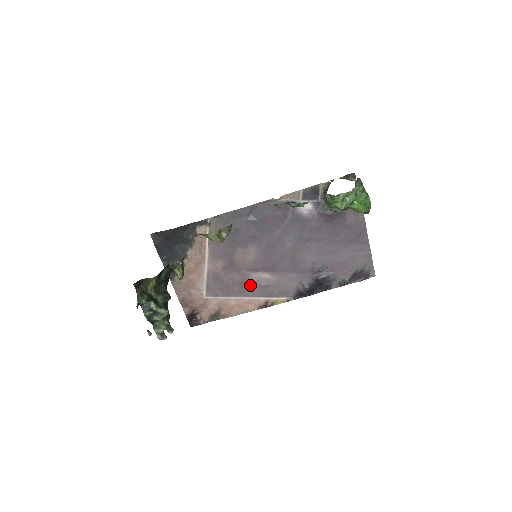
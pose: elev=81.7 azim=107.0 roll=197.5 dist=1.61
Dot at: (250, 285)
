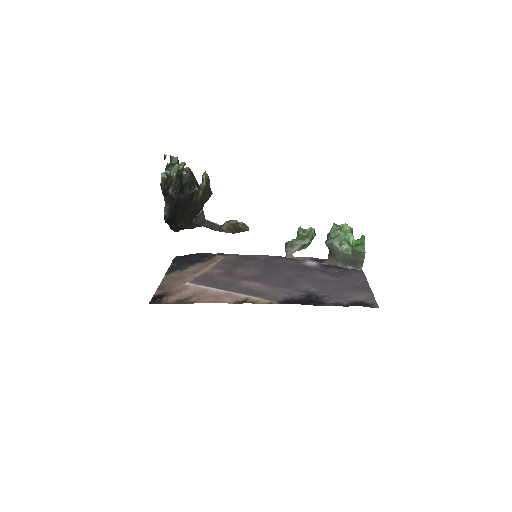
Dot at: (237, 286)
